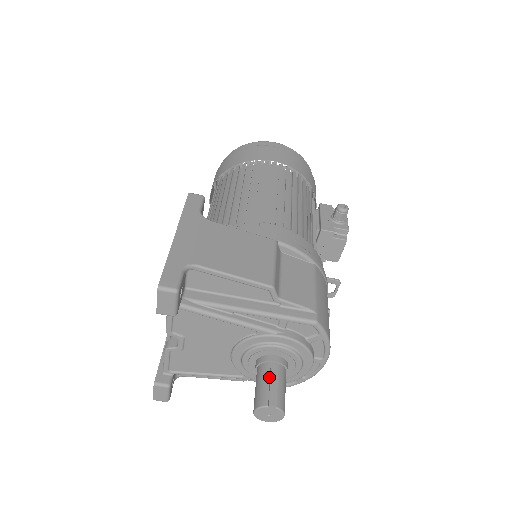
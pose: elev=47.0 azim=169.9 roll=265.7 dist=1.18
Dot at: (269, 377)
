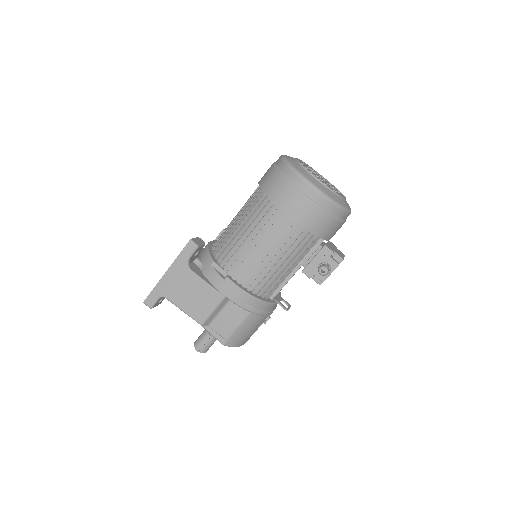
Dot at: (204, 338)
